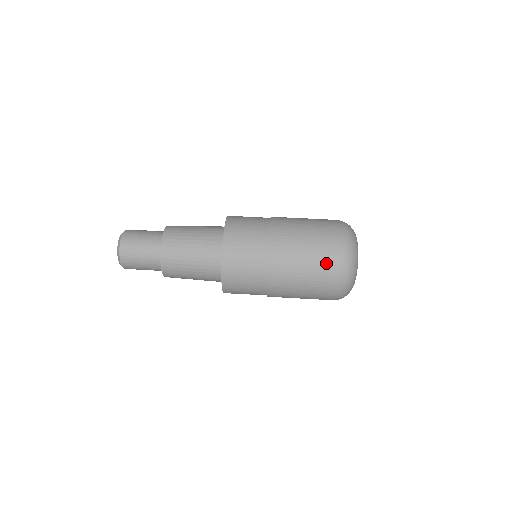
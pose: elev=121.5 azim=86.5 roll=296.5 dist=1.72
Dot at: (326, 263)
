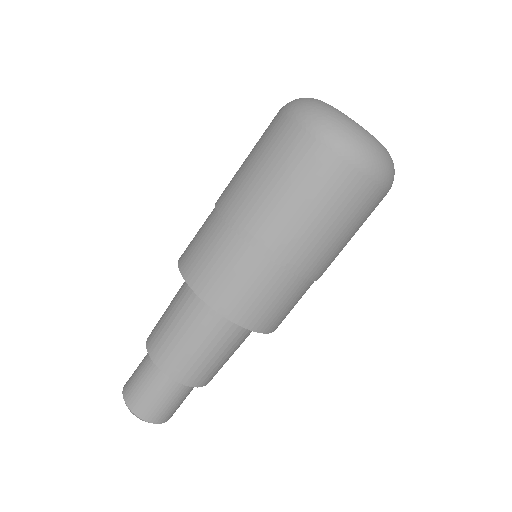
Dot at: (352, 197)
